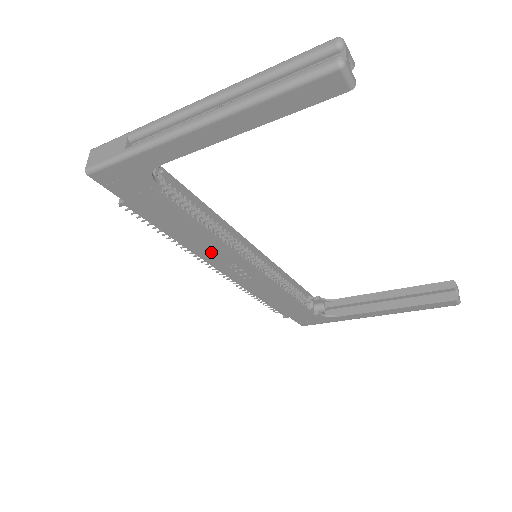
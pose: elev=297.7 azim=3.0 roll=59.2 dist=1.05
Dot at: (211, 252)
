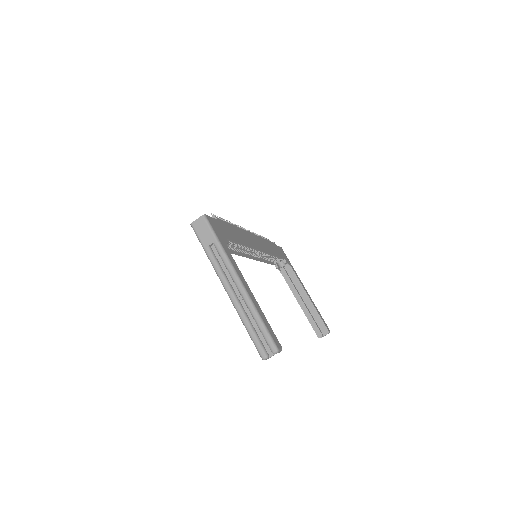
Dot at: occluded
